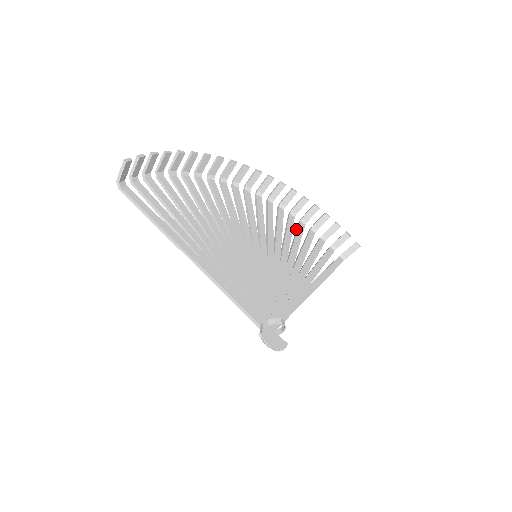
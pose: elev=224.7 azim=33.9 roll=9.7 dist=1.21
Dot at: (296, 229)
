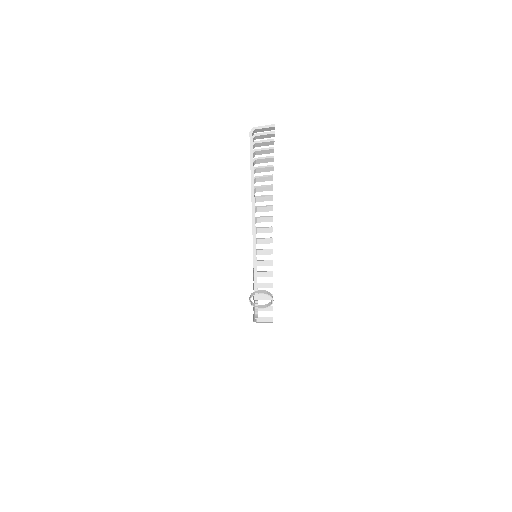
Dot at: (253, 273)
